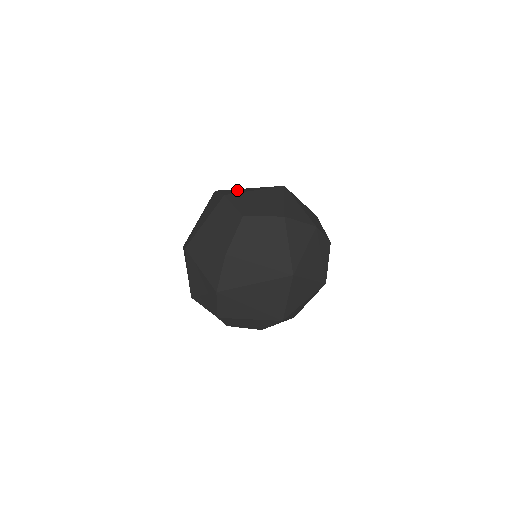
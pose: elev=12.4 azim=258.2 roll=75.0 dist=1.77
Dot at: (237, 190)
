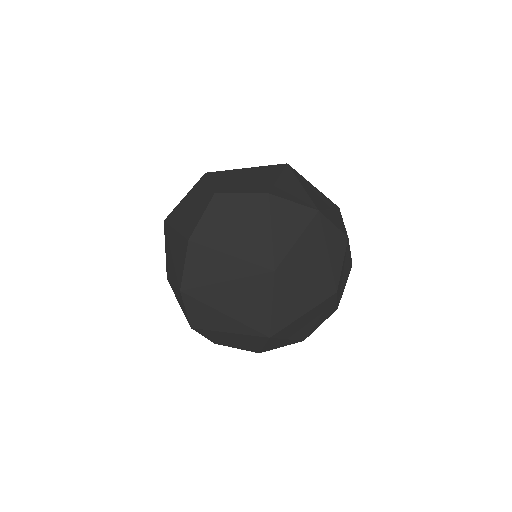
Dot at: (208, 316)
